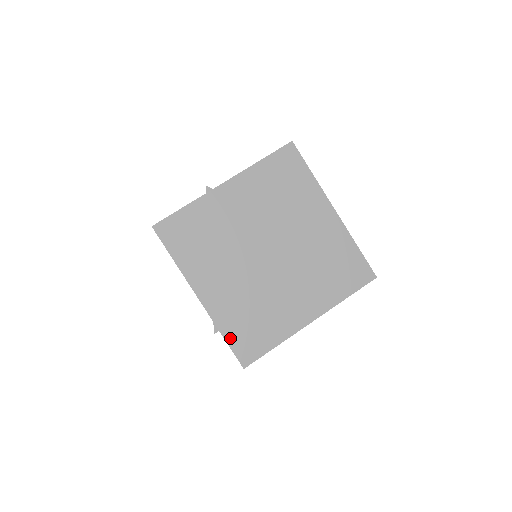
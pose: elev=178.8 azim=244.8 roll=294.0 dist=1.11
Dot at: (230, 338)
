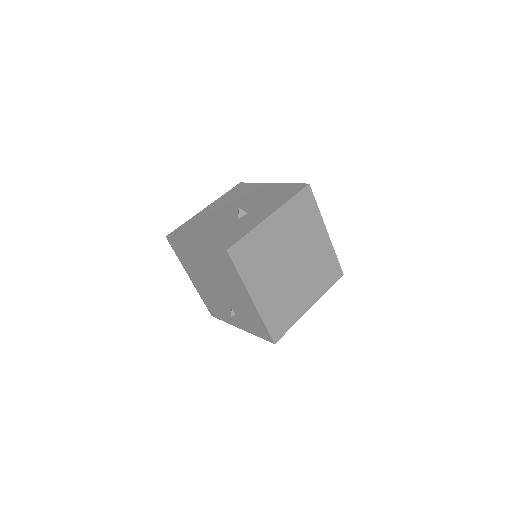
Dot at: (269, 325)
